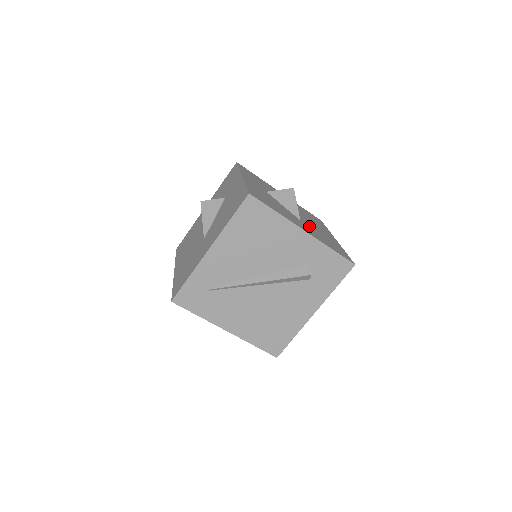
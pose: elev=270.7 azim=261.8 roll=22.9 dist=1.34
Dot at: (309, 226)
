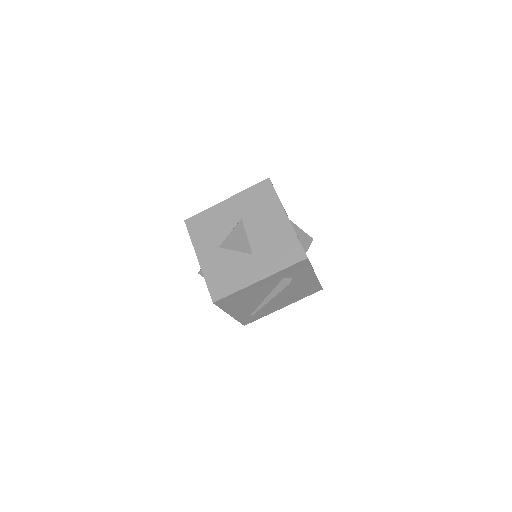
Dot at: (261, 250)
